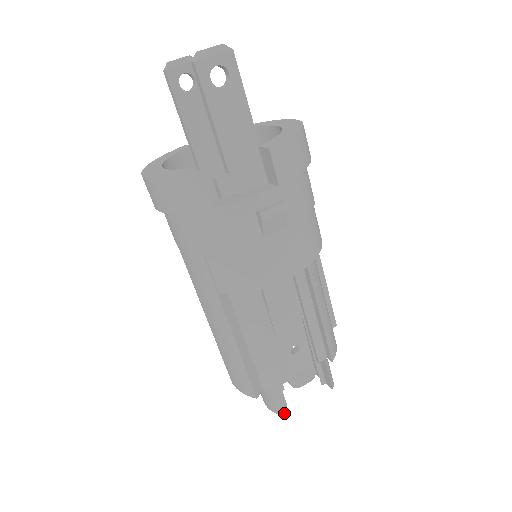
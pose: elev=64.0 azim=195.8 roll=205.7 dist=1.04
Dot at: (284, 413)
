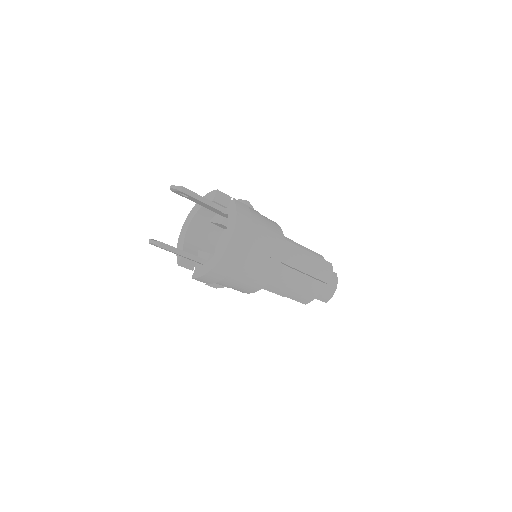
Dot at: occluded
